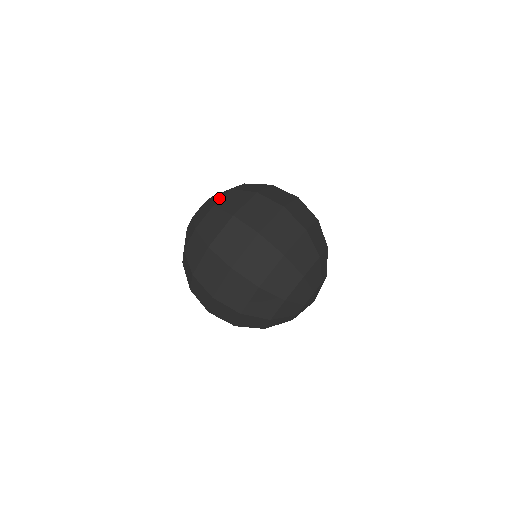
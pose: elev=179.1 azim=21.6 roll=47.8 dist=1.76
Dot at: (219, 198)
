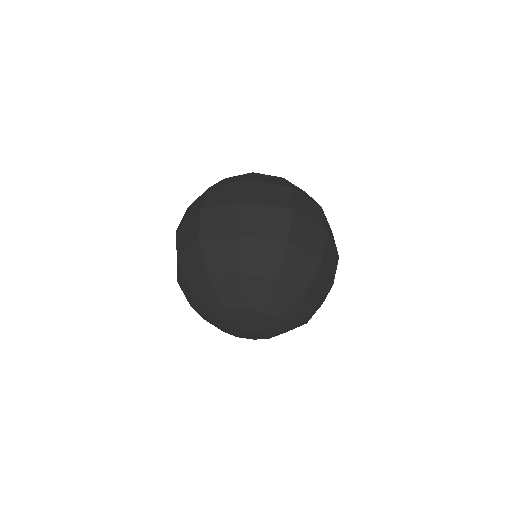
Dot at: occluded
